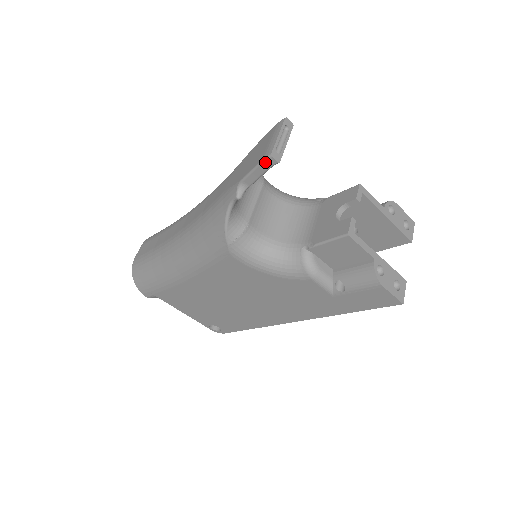
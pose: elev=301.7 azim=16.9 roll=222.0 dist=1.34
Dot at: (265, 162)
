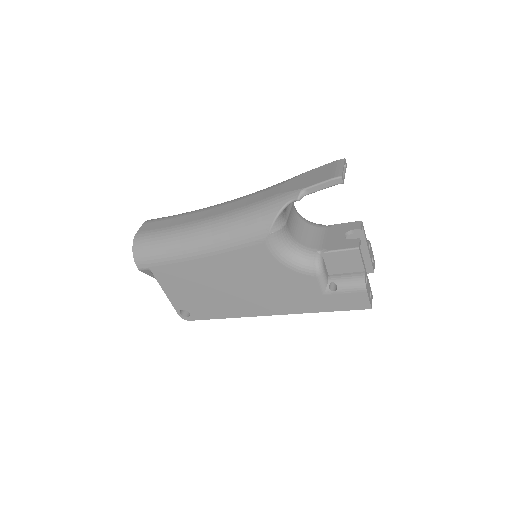
Dot at: (334, 180)
